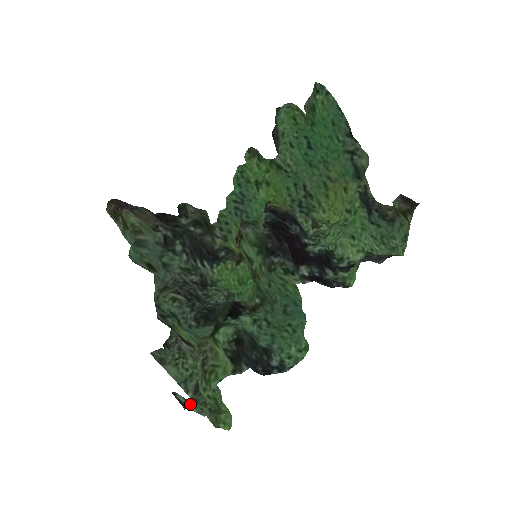
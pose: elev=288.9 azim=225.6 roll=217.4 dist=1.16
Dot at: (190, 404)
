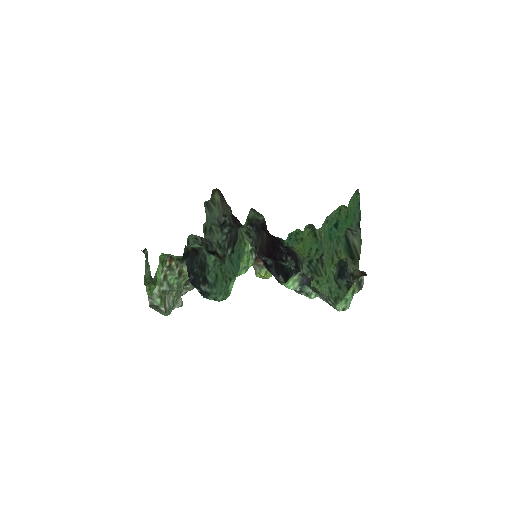
Dot at: (146, 255)
